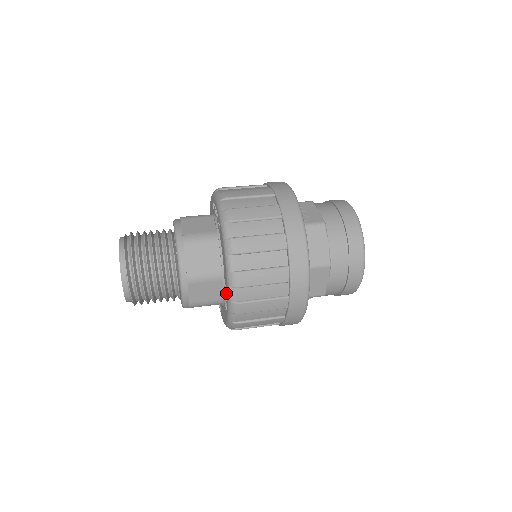
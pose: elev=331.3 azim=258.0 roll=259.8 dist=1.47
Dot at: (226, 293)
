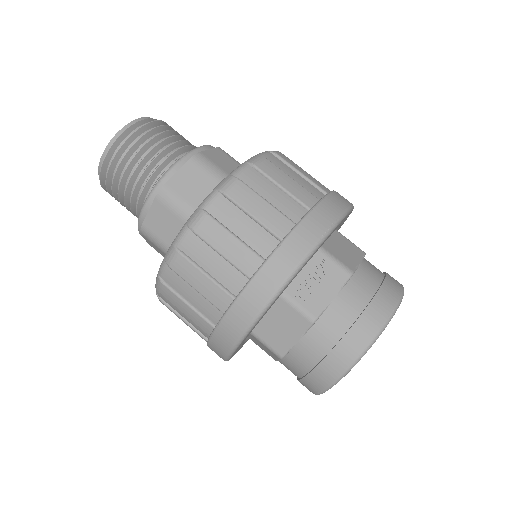
Dot at: occluded
